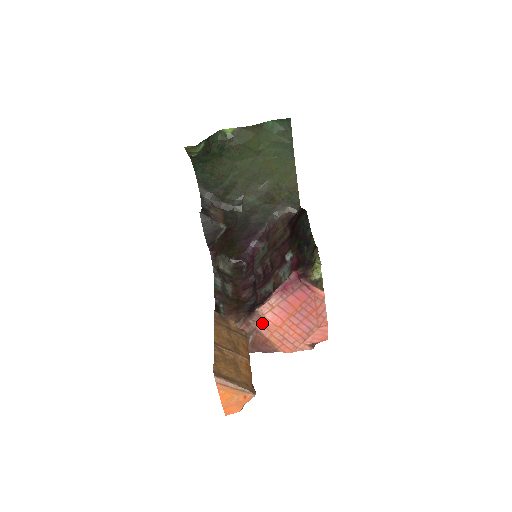
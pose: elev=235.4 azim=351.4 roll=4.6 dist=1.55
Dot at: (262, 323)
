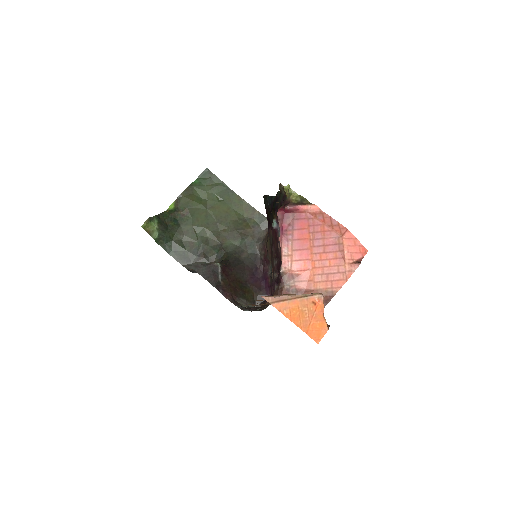
Dot at: (297, 279)
